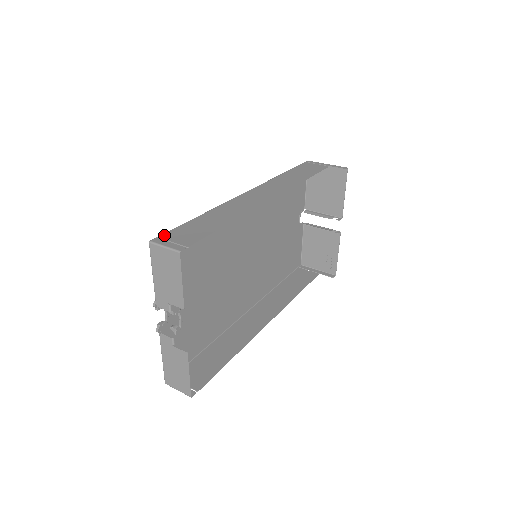
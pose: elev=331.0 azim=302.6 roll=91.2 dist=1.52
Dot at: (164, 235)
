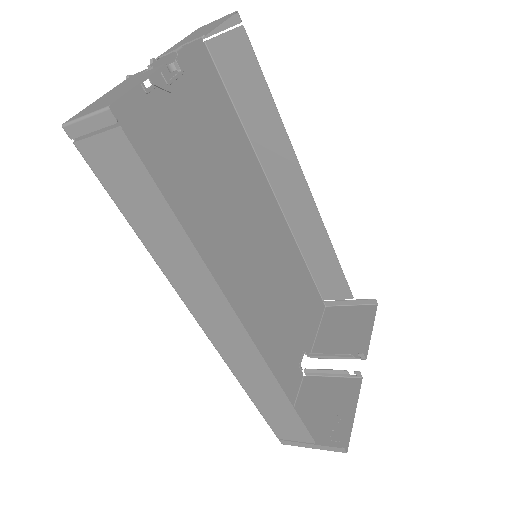
Dot at: (212, 47)
